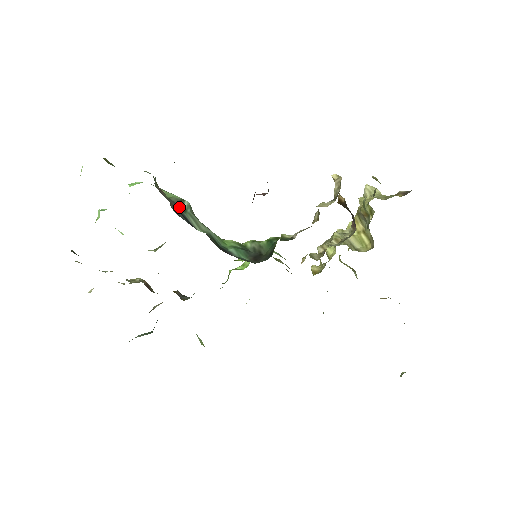
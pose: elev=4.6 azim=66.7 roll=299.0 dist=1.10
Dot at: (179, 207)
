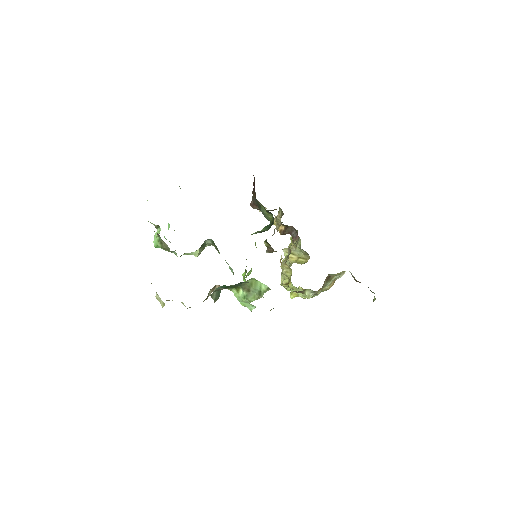
Dot at: occluded
